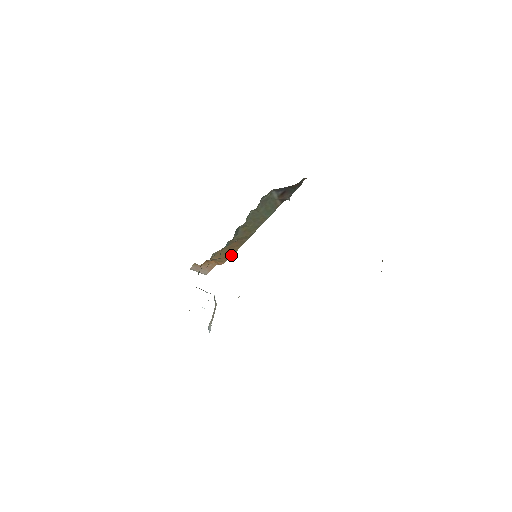
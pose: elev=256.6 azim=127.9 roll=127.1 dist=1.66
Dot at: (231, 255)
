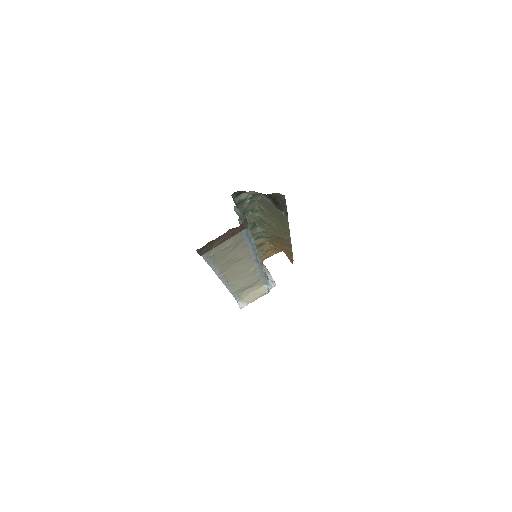
Dot at: (292, 254)
